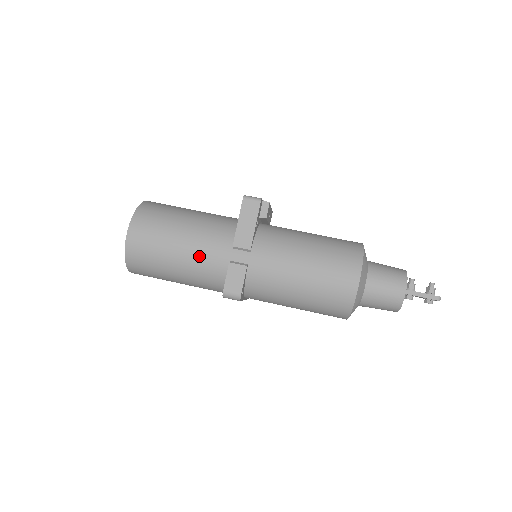
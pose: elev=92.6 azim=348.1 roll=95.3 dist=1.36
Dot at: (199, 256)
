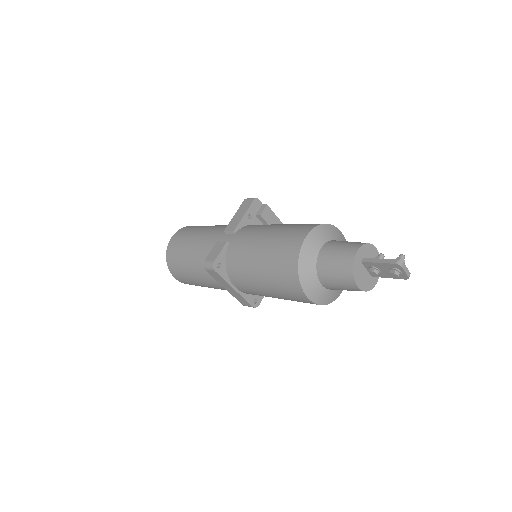
Dot at: (203, 243)
